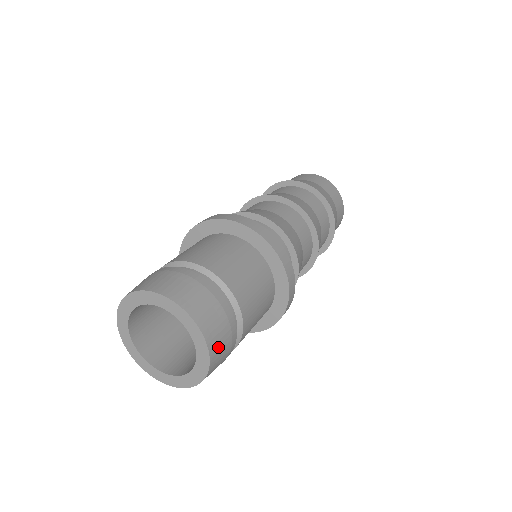
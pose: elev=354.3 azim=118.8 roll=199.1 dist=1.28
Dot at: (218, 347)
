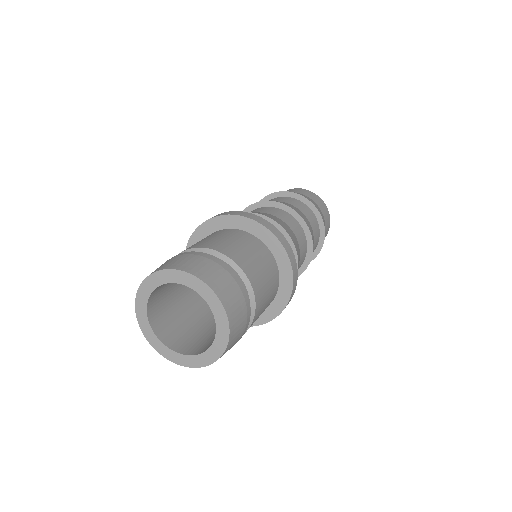
Dot at: (230, 300)
